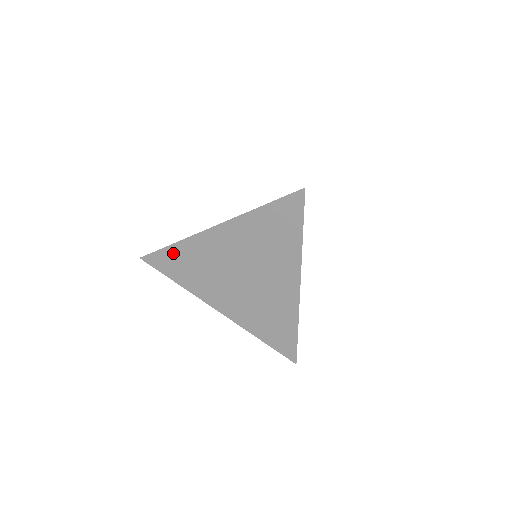
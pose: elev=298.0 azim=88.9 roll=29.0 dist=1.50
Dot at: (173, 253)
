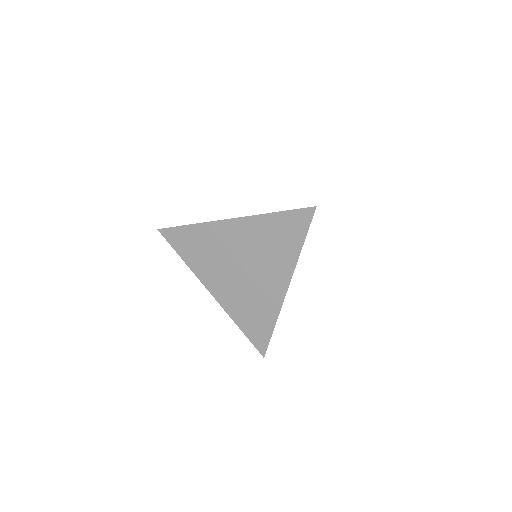
Dot at: (188, 232)
